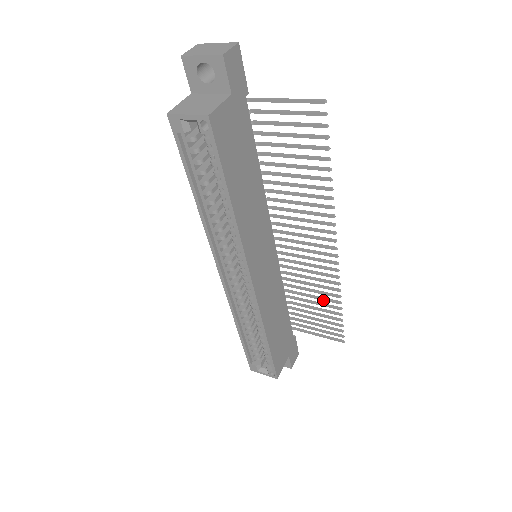
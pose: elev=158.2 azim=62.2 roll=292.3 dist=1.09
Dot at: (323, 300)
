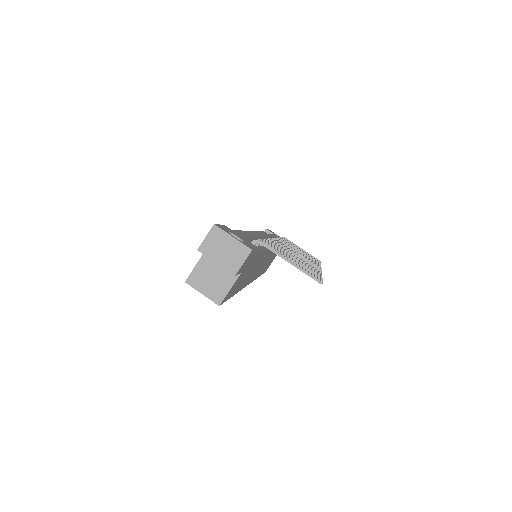
Dot at: occluded
